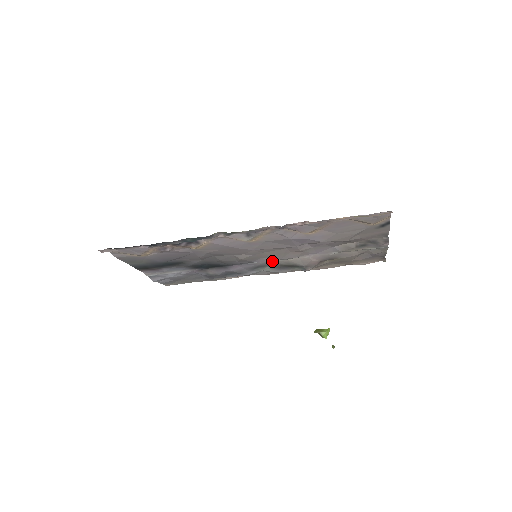
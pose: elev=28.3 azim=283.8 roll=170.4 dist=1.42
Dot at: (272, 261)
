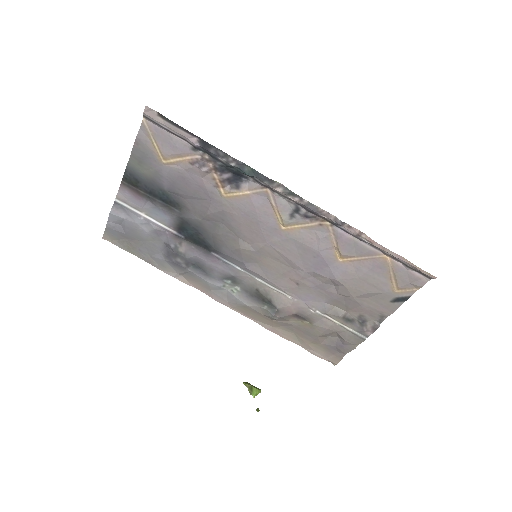
Dot at: (255, 279)
